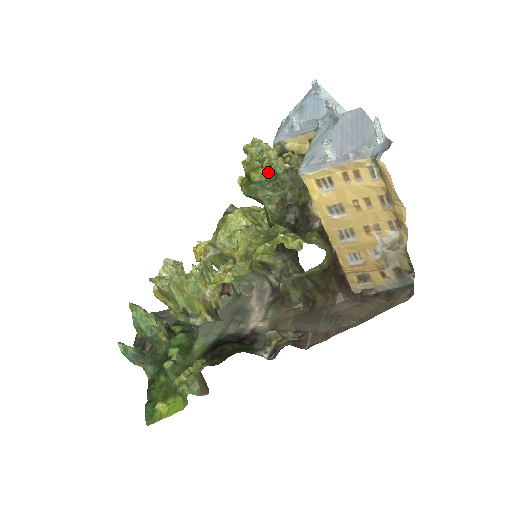
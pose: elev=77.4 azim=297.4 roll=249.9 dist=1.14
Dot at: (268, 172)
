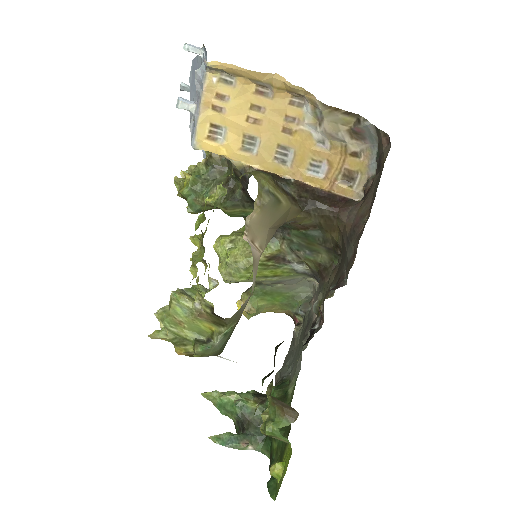
Dot at: occluded
